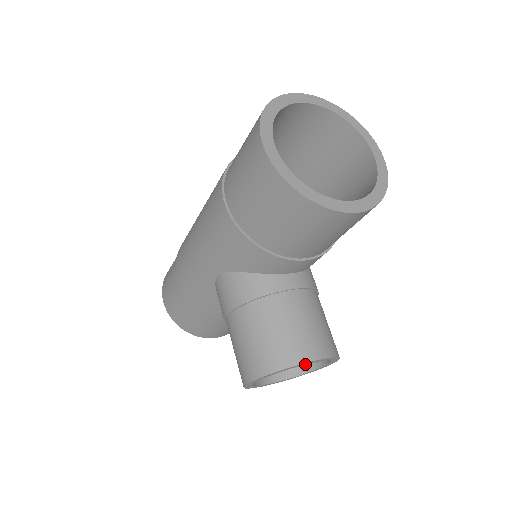
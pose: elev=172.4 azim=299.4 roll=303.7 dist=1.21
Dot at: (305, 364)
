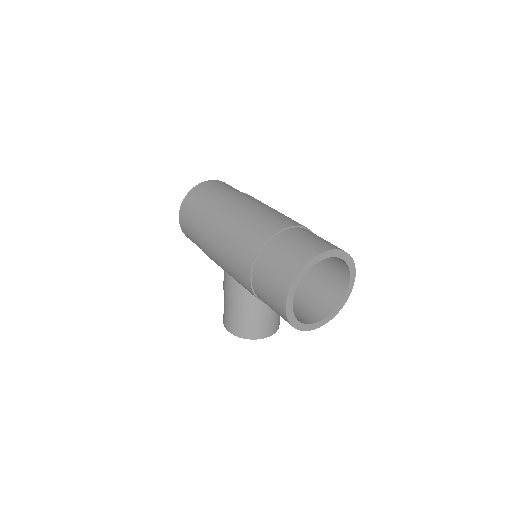
Dot at: occluded
